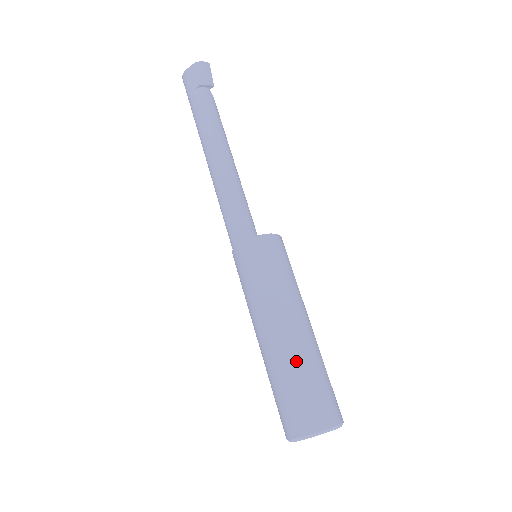
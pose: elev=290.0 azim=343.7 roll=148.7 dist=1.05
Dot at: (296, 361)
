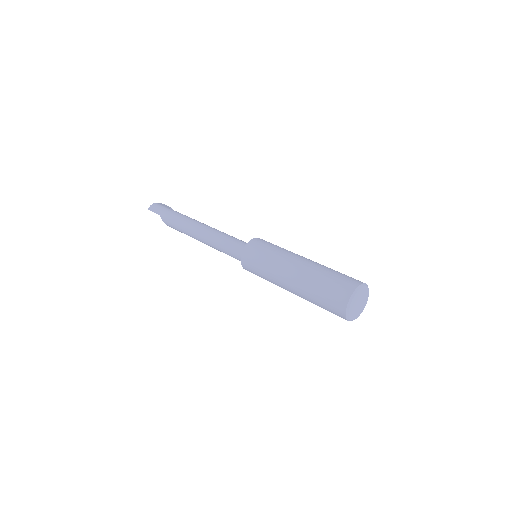
Dot at: occluded
